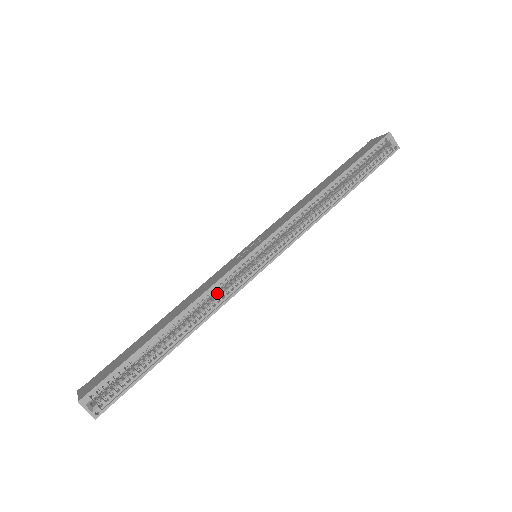
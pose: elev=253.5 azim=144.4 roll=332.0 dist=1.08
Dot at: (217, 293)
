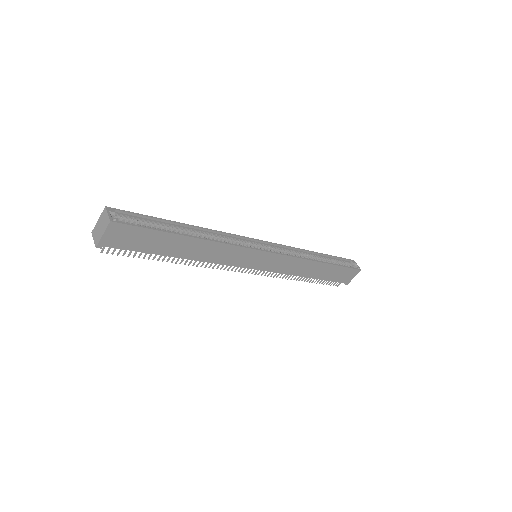
Dot at: occluded
